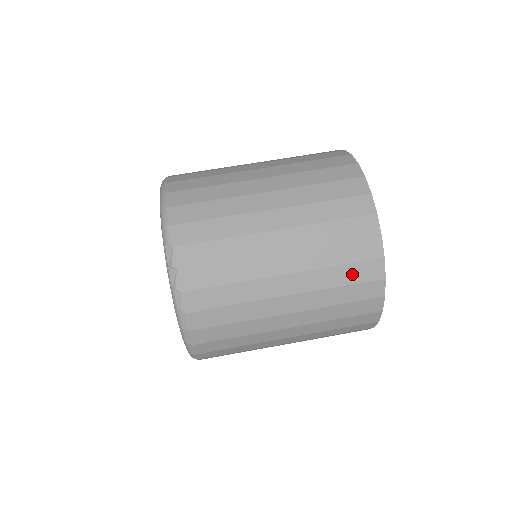
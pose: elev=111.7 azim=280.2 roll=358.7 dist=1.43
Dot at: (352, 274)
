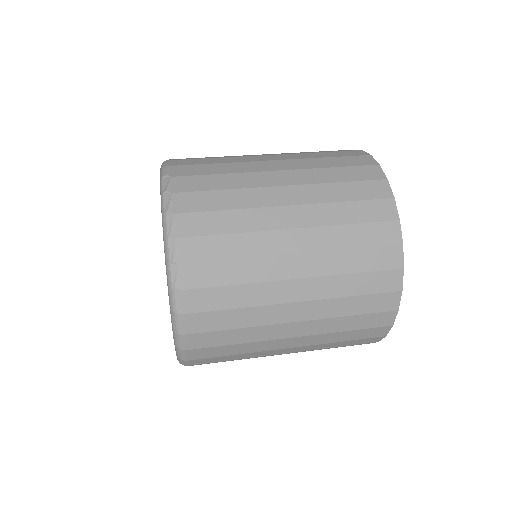
Dot at: (362, 212)
